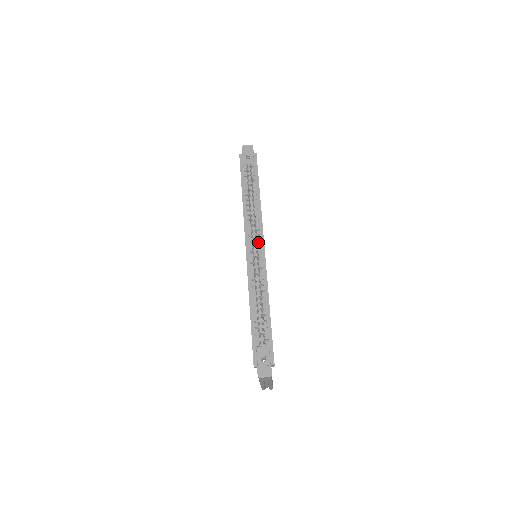
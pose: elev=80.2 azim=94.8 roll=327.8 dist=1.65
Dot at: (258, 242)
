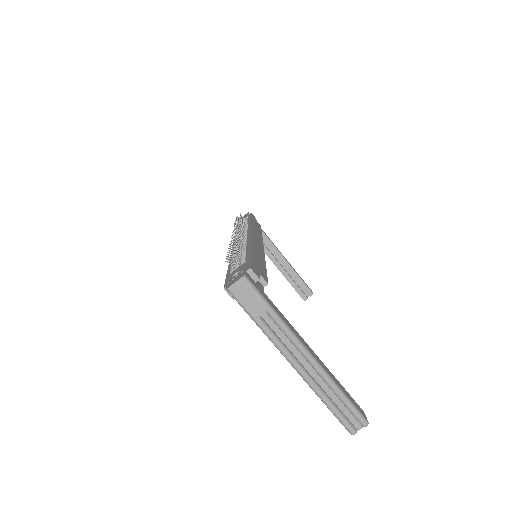
Dot at: occluded
